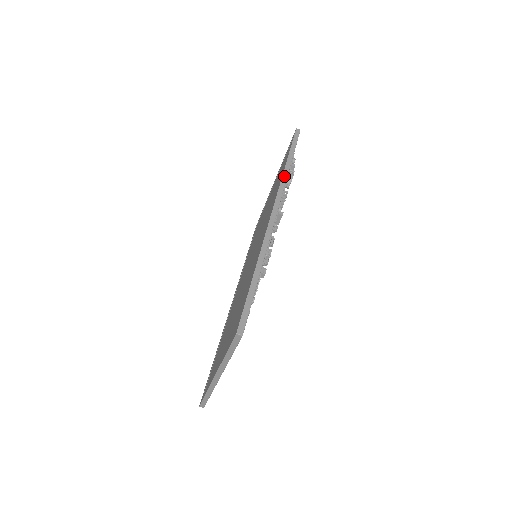
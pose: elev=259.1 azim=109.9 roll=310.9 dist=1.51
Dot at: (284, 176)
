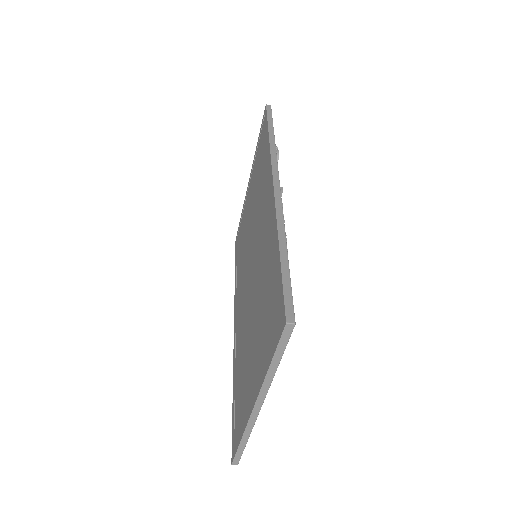
Dot at: (272, 147)
